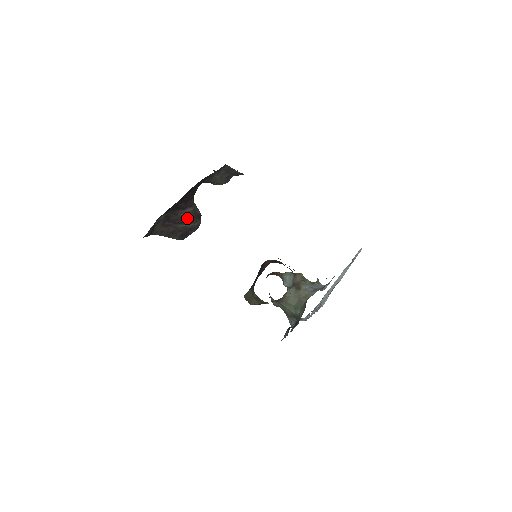
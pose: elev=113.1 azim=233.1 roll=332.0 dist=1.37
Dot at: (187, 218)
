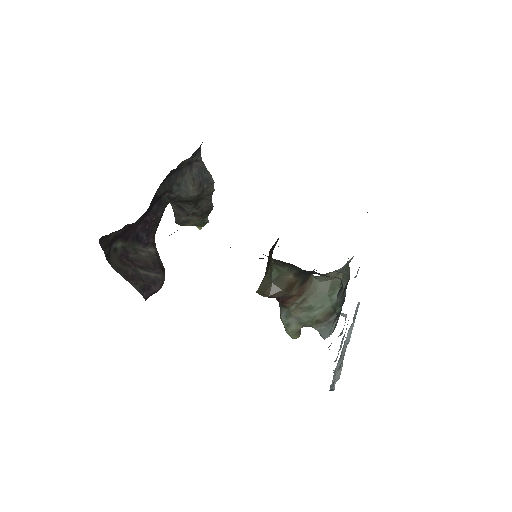
Dot at: (149, 263)
